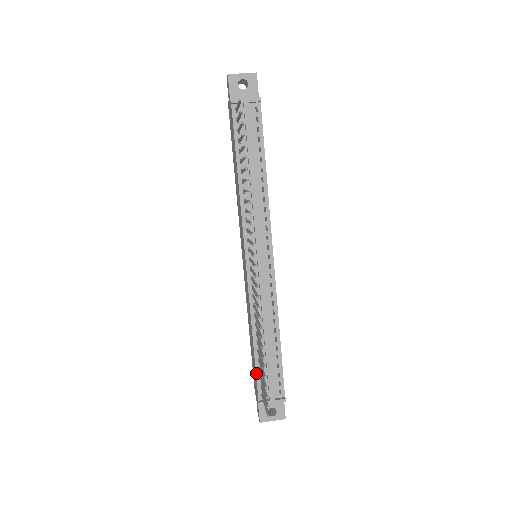
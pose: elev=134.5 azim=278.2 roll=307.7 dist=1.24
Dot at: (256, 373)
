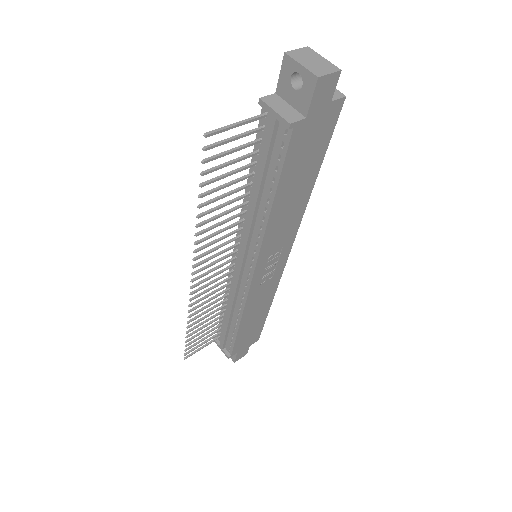
Dot at: (219, 323)
